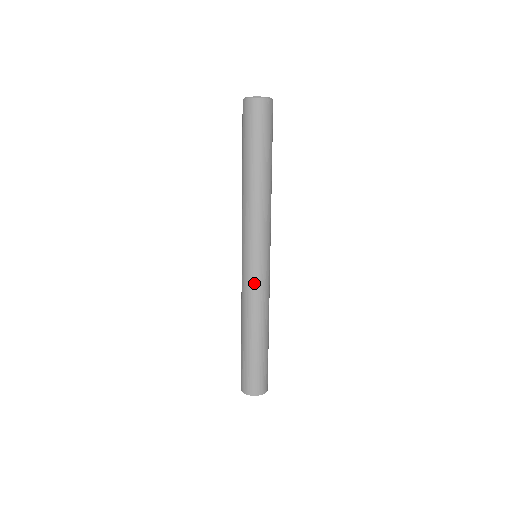
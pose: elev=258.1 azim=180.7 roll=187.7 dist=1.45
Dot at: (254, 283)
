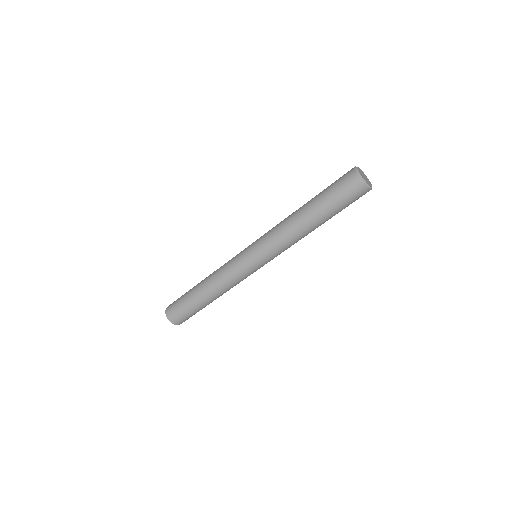
Dot at: (234, 266)
